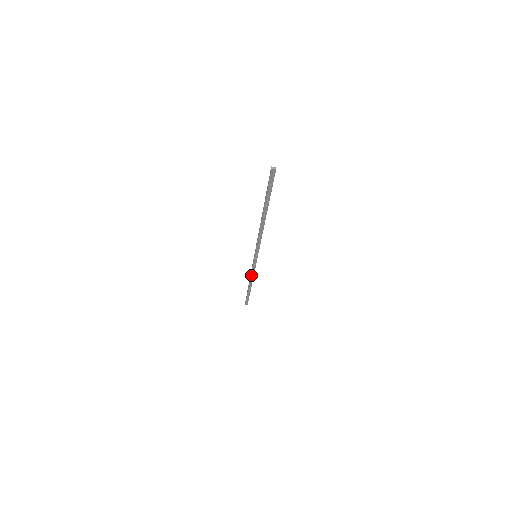
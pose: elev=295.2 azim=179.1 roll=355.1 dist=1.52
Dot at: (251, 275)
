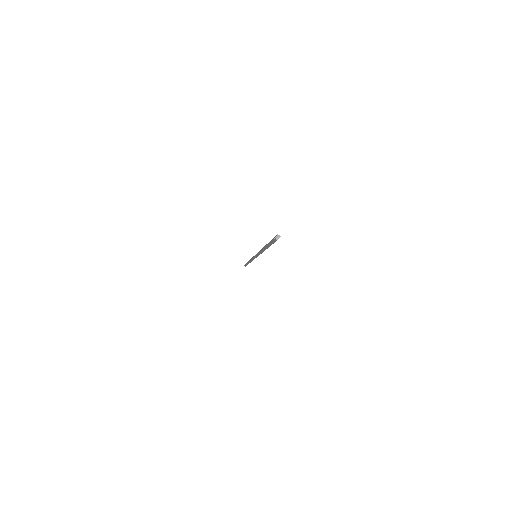
Dot at: occluded
